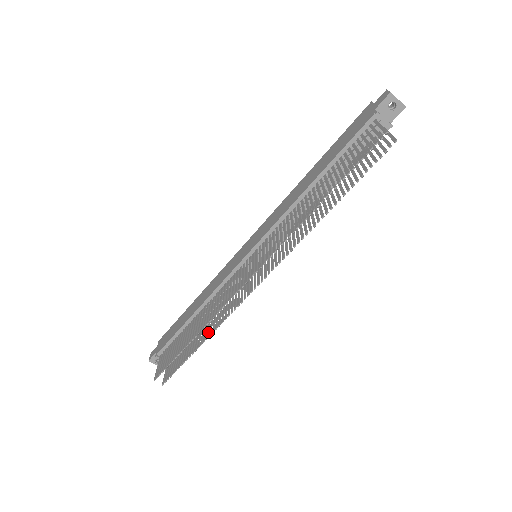
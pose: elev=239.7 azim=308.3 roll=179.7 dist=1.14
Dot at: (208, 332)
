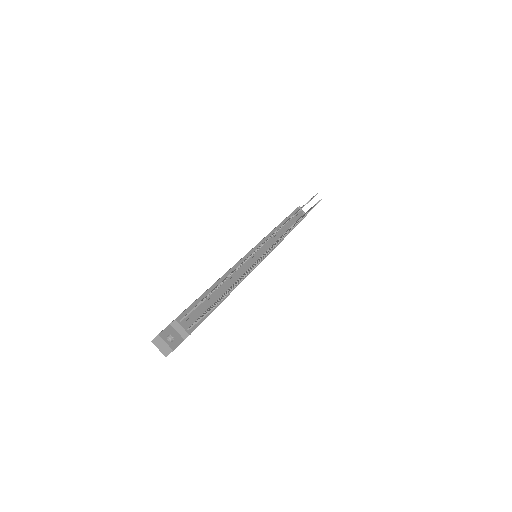
Dot at: (248, 271)
